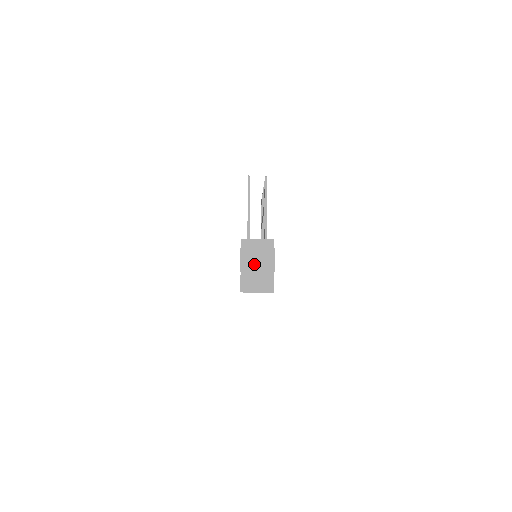
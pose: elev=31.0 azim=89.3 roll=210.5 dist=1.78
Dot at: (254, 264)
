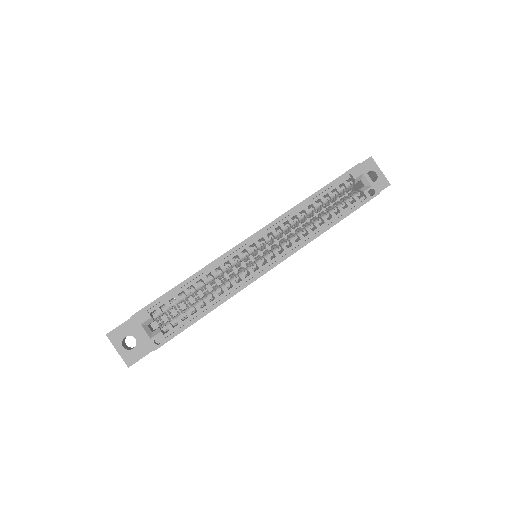
Dot at: occluded
